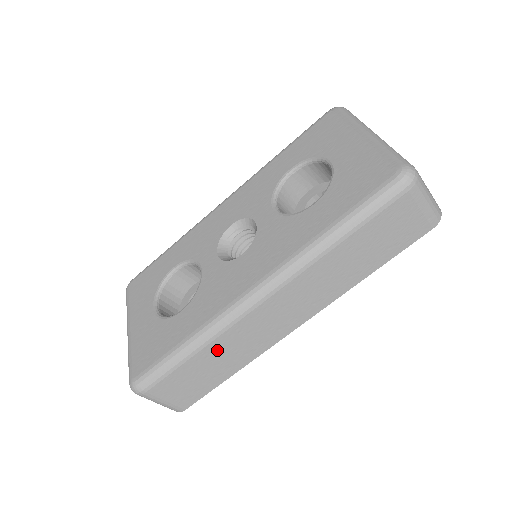
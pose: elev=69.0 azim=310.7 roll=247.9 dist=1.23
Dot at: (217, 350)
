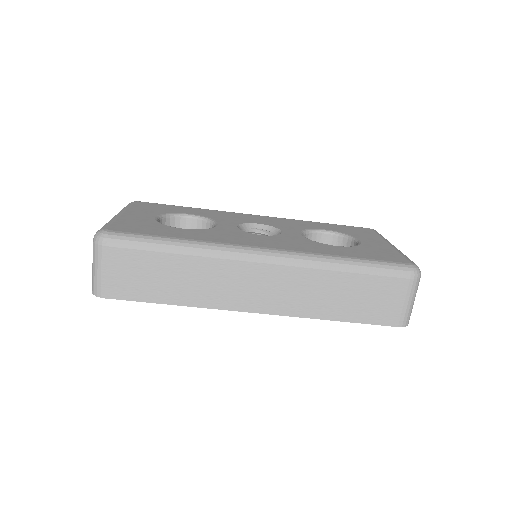
Dot at: (191, 268)
